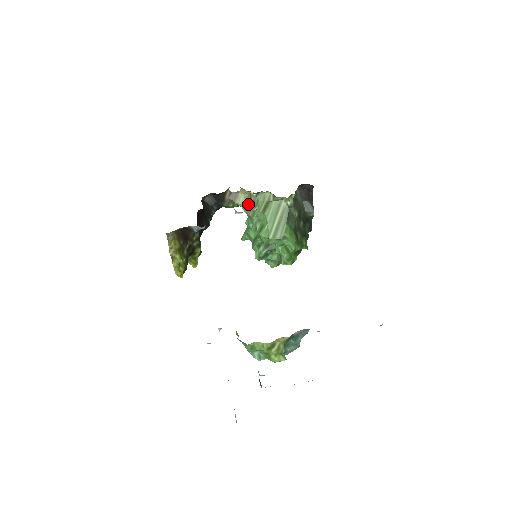
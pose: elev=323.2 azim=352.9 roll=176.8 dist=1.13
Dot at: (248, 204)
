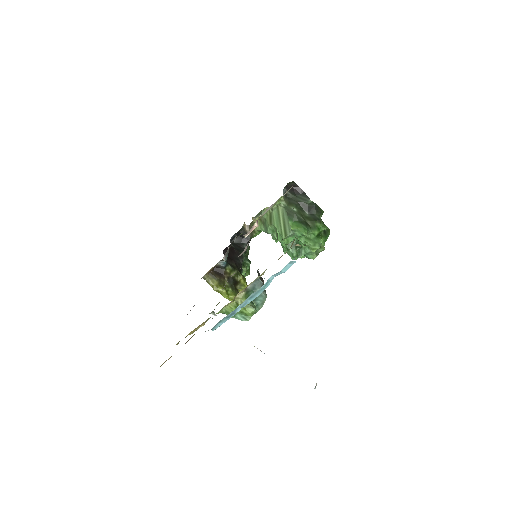
Dot at: (262, 225)
